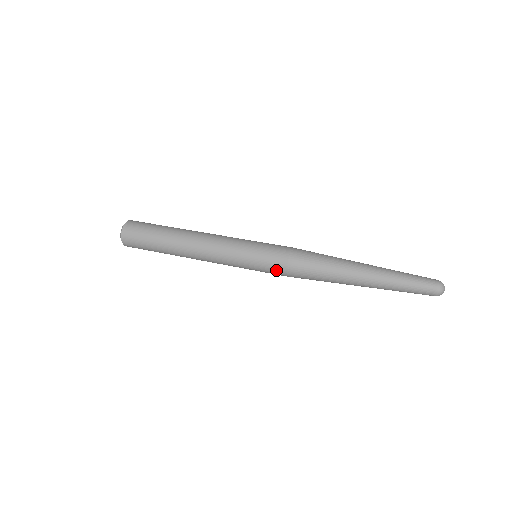
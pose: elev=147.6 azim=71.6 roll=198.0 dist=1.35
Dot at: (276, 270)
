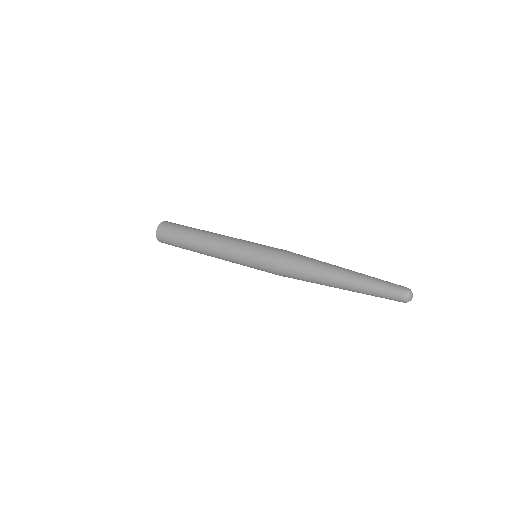
Dot at: (268, 264)
